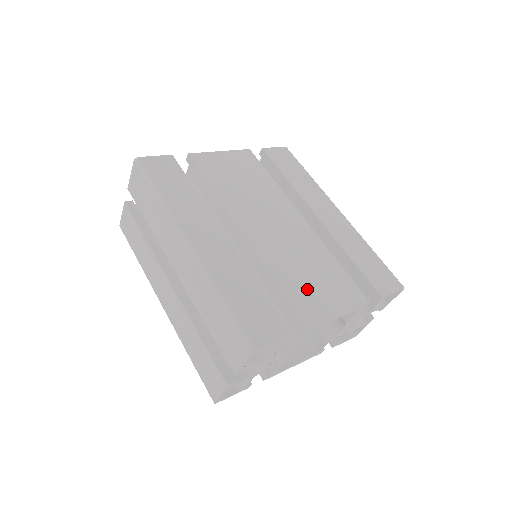
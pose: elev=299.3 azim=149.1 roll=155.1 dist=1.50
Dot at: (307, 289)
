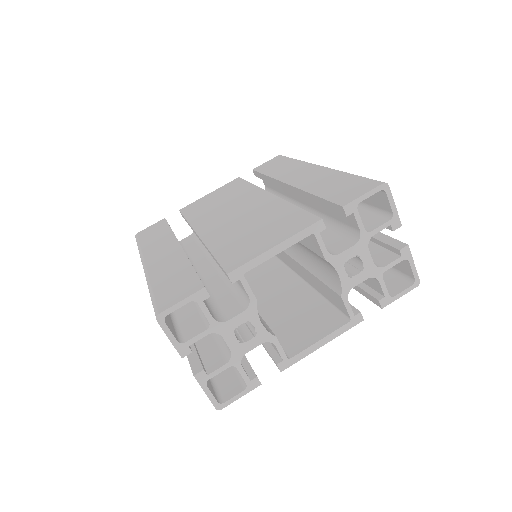
Dot at: (243, 244)
